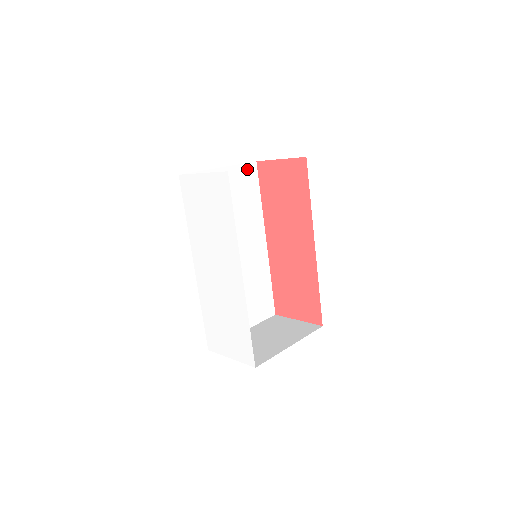
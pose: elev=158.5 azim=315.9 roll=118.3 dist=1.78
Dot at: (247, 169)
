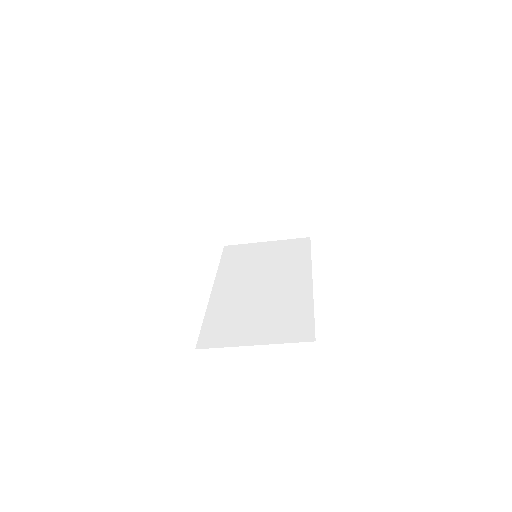
Dot at: (297, 241)
